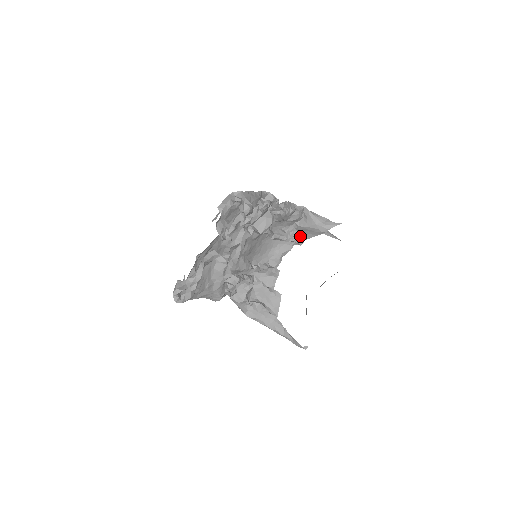
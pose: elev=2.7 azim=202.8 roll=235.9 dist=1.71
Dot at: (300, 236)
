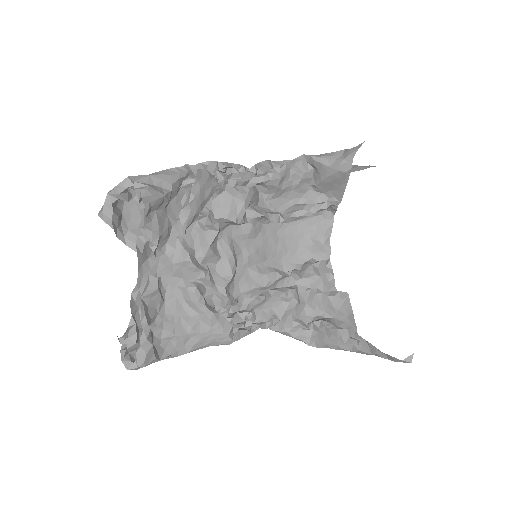
Dot at: (332, 198)
